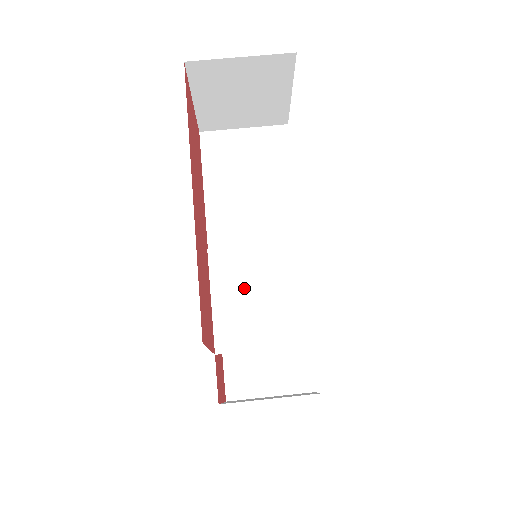
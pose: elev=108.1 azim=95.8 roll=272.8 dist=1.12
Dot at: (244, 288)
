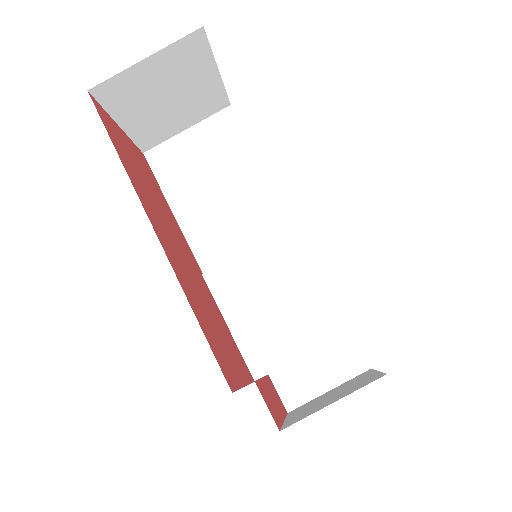
Dot at: (256, 299)
